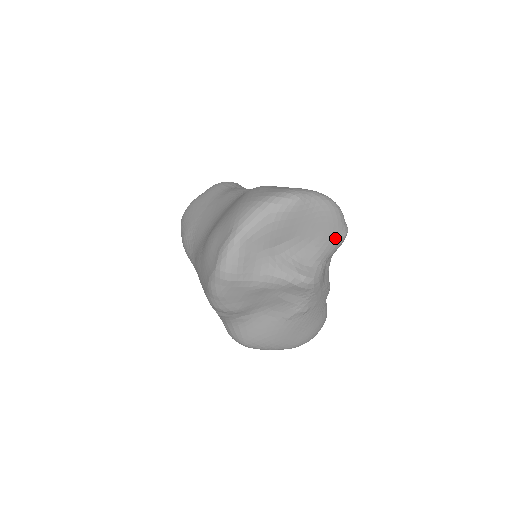
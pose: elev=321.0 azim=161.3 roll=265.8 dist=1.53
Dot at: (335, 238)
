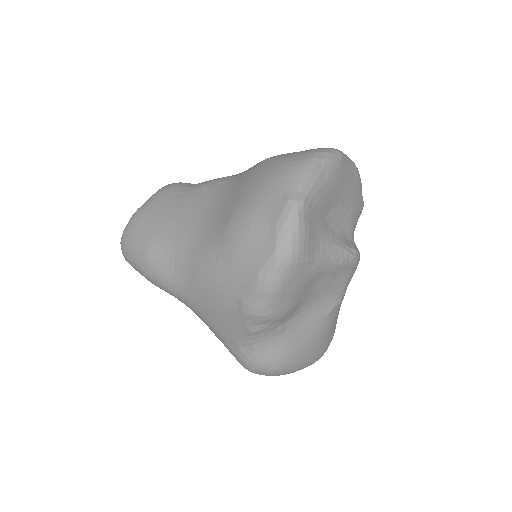
Dot at: (359, 208)
